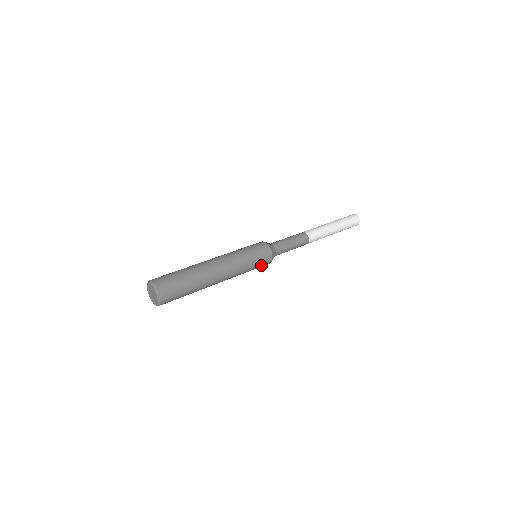
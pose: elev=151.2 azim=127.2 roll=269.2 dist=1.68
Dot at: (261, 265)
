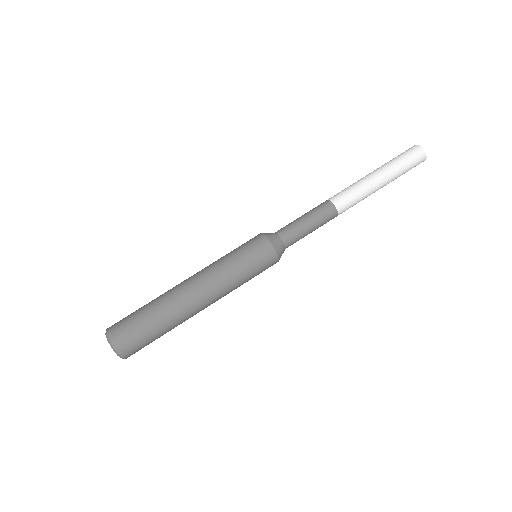
Dot at: (263, 270)
